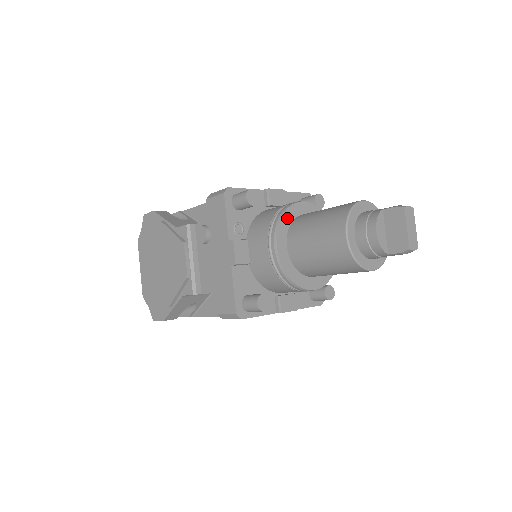
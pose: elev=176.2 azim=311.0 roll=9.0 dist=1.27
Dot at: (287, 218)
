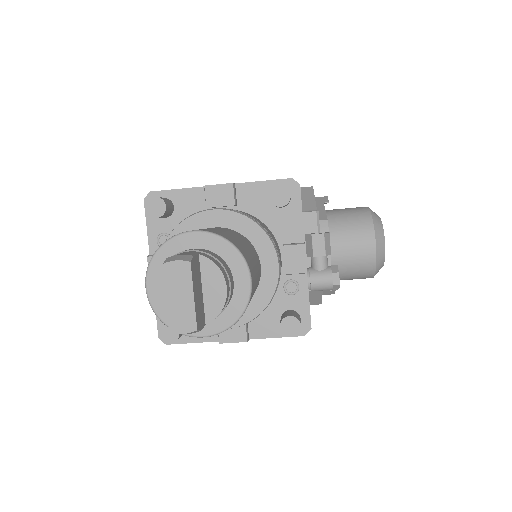
Dot at: occluded
